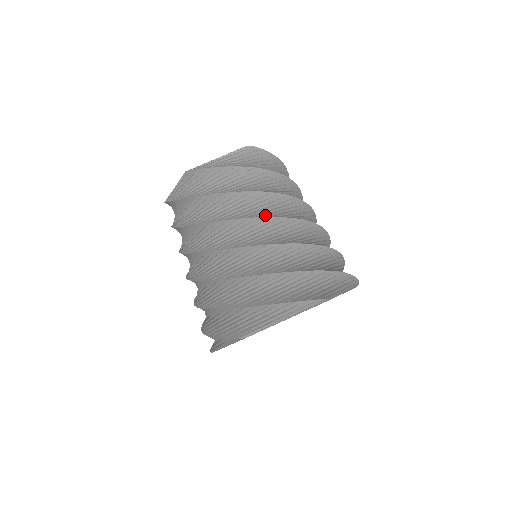
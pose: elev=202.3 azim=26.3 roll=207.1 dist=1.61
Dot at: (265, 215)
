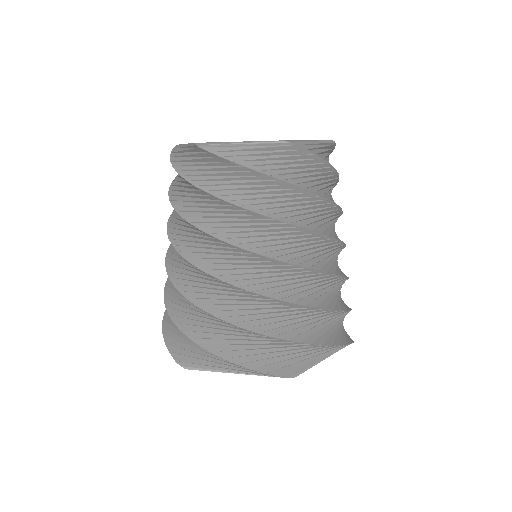
Dot at: occluded
